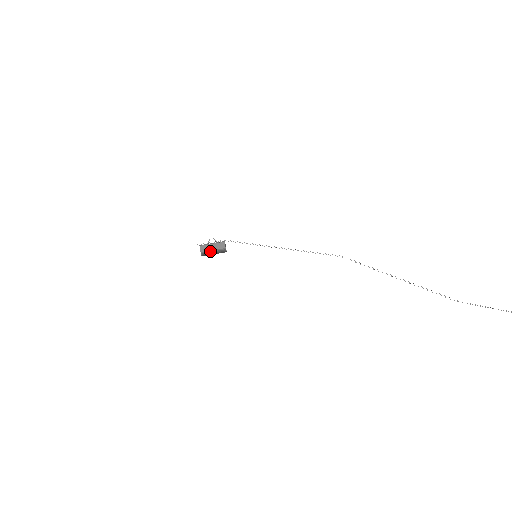
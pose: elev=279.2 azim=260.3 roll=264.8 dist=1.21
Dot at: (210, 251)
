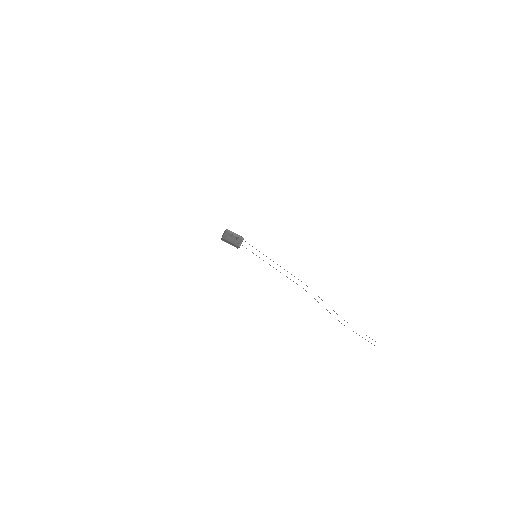
Dot at: occluded
